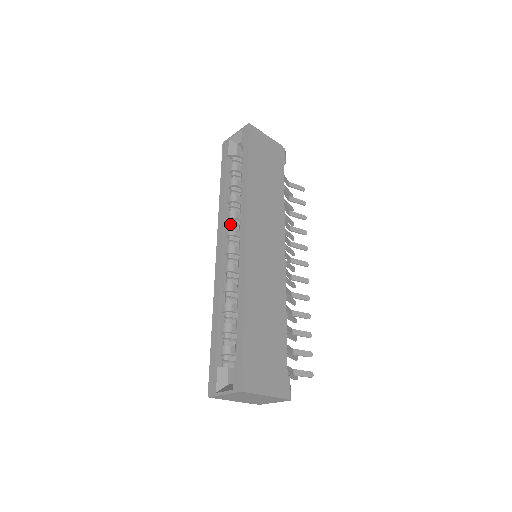
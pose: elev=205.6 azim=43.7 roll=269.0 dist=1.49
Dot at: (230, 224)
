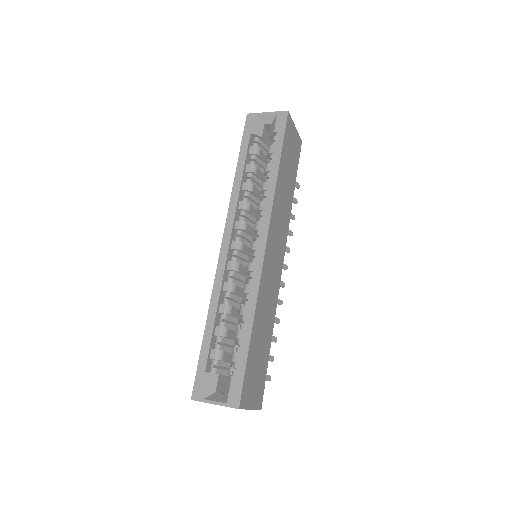
Dot at: (241, 215)
